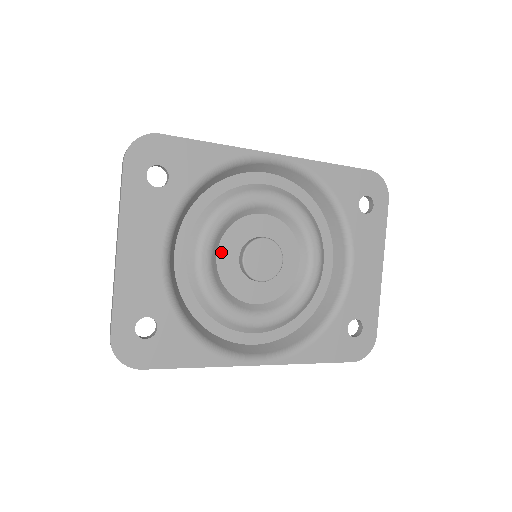
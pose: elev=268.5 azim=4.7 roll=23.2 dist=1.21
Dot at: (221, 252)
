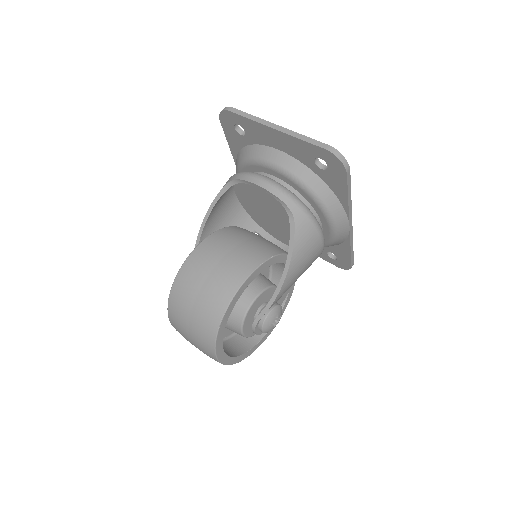
Dot at: occluded
